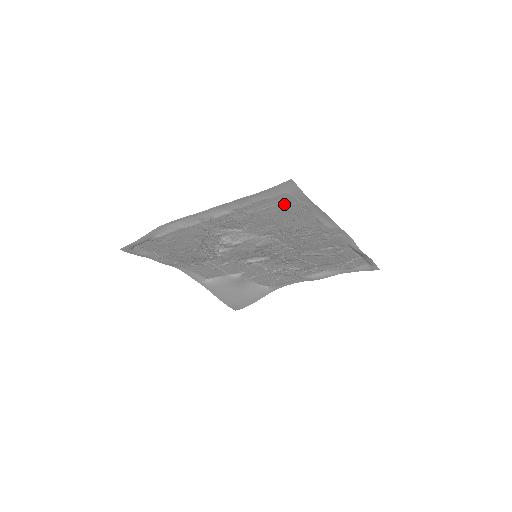
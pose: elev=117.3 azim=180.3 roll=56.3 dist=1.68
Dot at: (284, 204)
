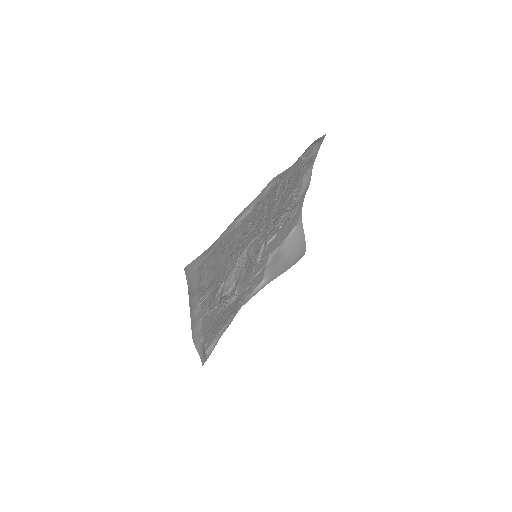
Dot at: (209, 263)
